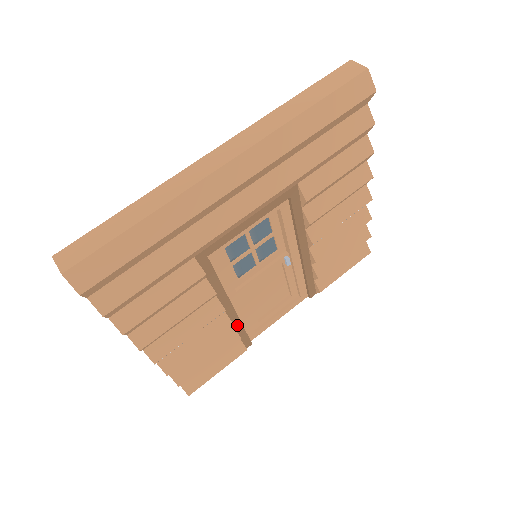
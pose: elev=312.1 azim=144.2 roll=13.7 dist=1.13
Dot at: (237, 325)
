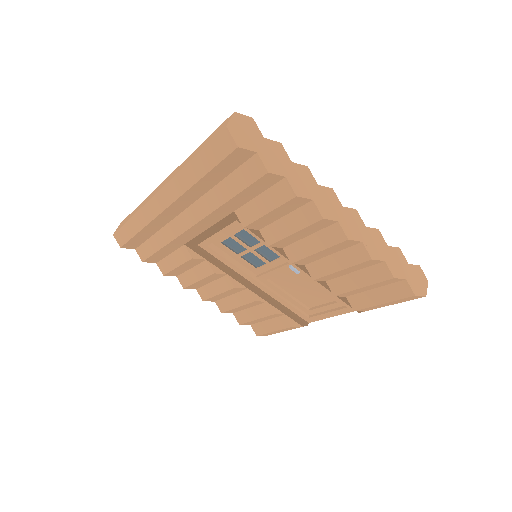
Dot at: (273, 303)
